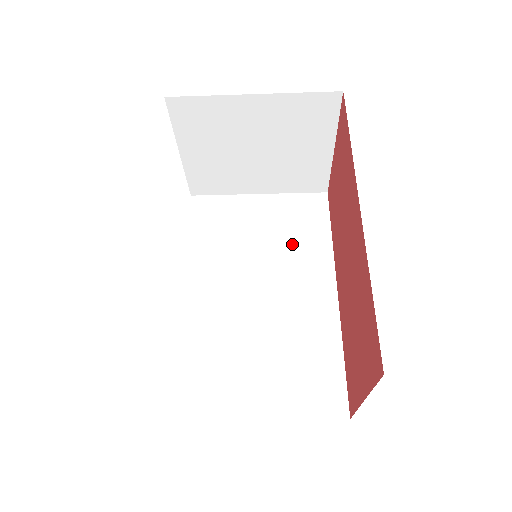
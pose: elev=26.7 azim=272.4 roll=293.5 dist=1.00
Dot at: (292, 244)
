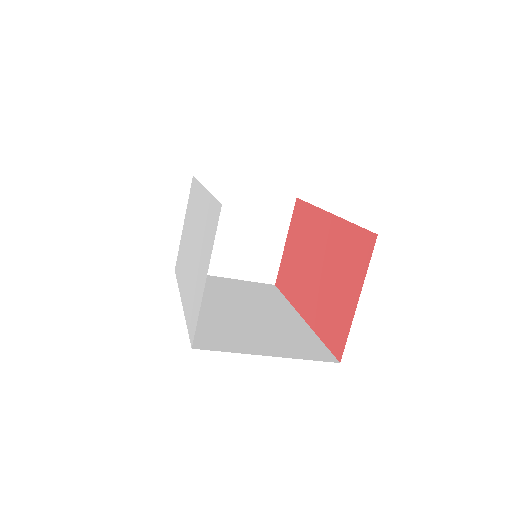
Dot at: (260, 297)
